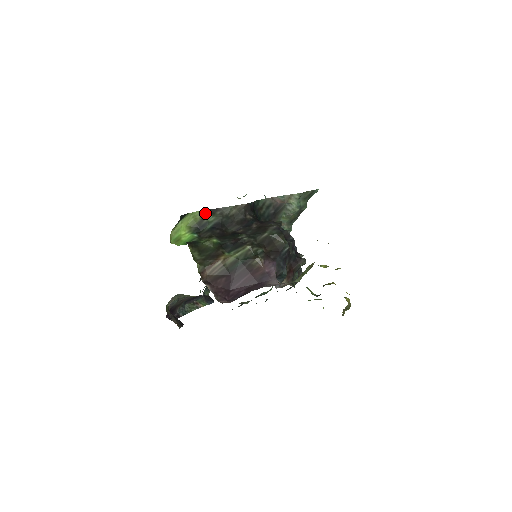
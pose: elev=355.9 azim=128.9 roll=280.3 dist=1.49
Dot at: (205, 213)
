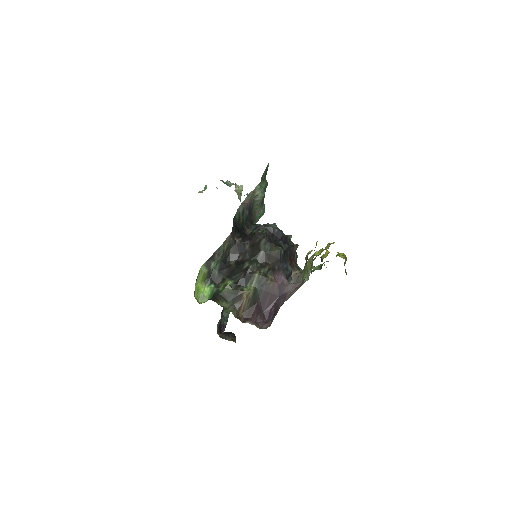
Dot at: (207, 264)
